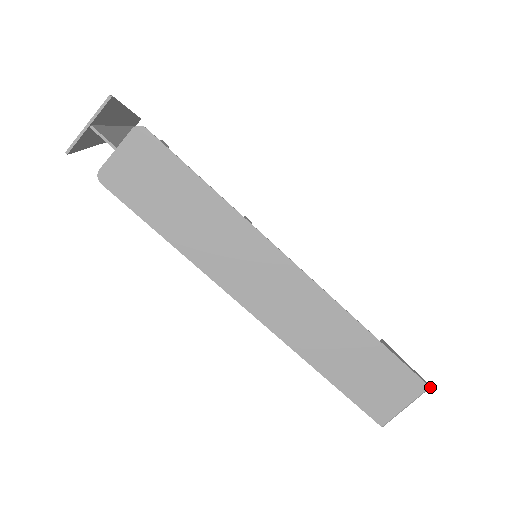
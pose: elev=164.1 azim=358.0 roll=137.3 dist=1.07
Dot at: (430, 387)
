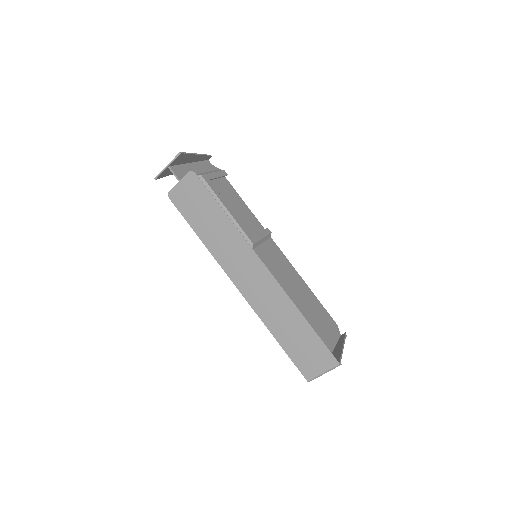
Dot at: (341, 364)
